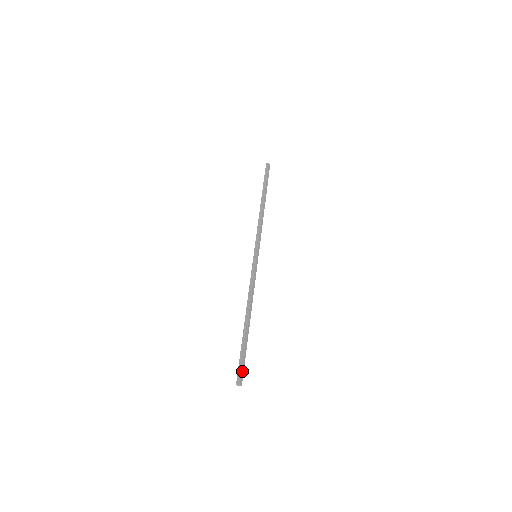
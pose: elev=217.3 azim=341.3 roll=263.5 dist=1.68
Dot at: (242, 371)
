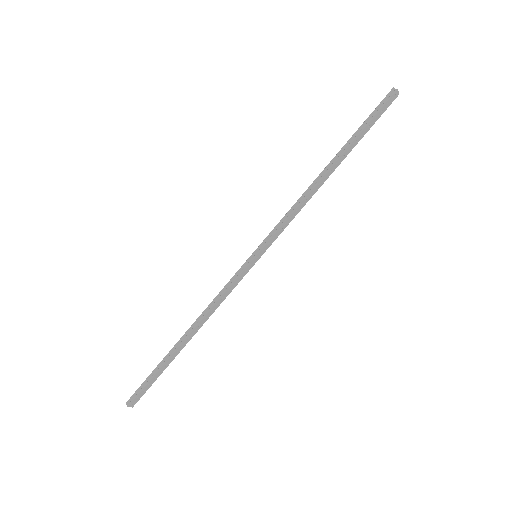
Dot at: (140, 394)
